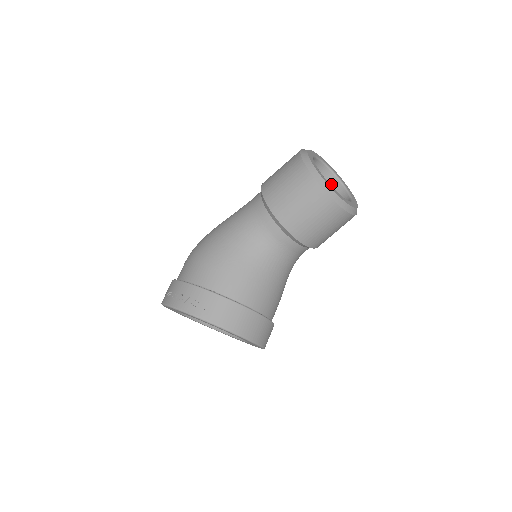
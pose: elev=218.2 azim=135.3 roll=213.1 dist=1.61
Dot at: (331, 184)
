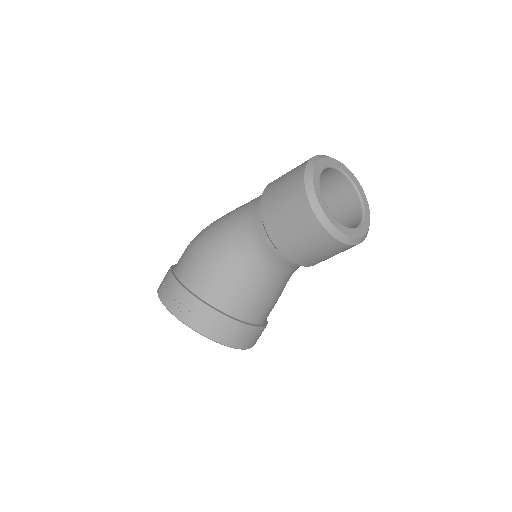
Dot at: (347, 193)
